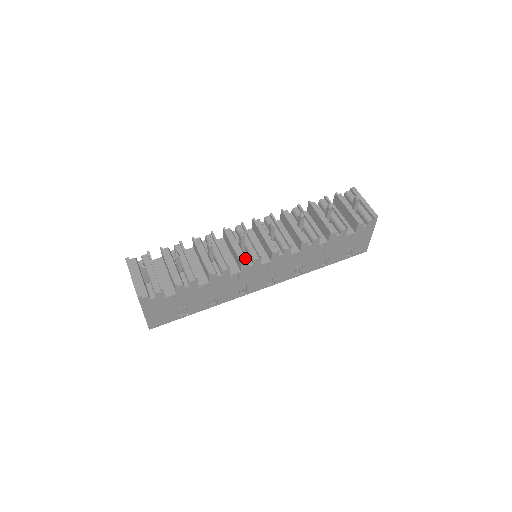
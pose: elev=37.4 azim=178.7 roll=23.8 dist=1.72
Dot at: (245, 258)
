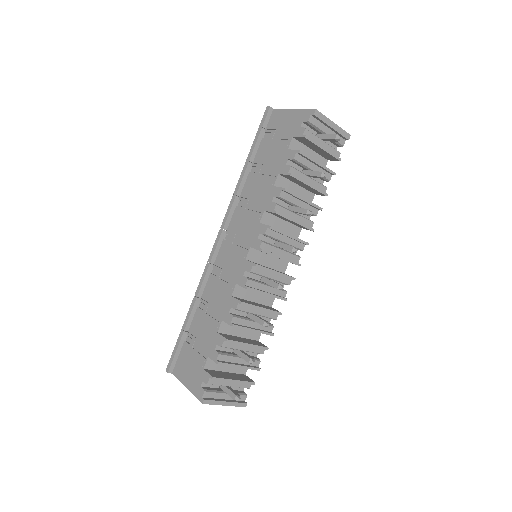
Dot at: (283, 292)
